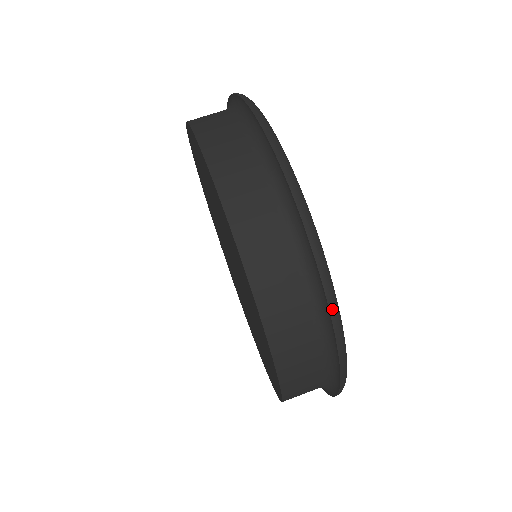
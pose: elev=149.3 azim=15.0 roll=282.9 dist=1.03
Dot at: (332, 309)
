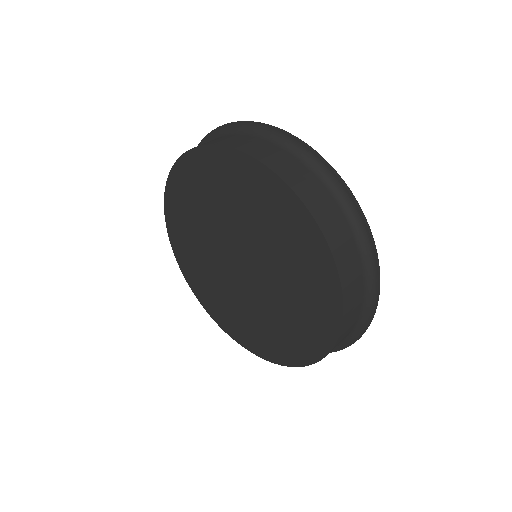
Dot at: (327, 163)
